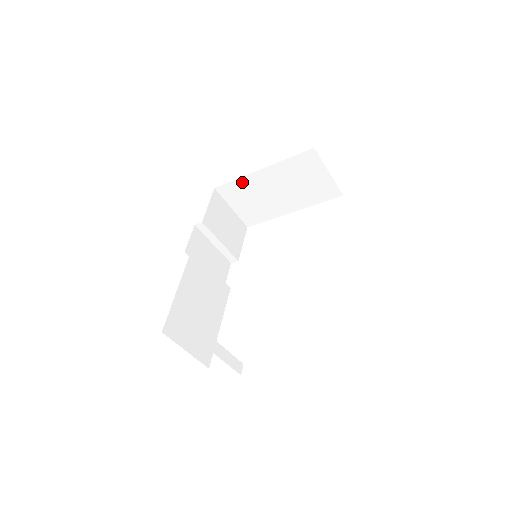
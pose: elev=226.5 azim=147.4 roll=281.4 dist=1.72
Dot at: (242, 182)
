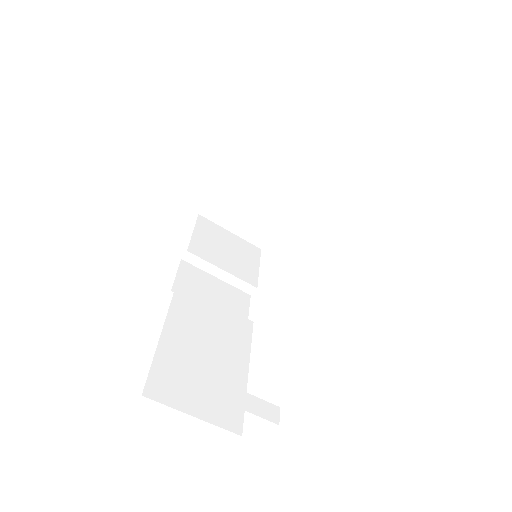
Dot at: (224, 190)
